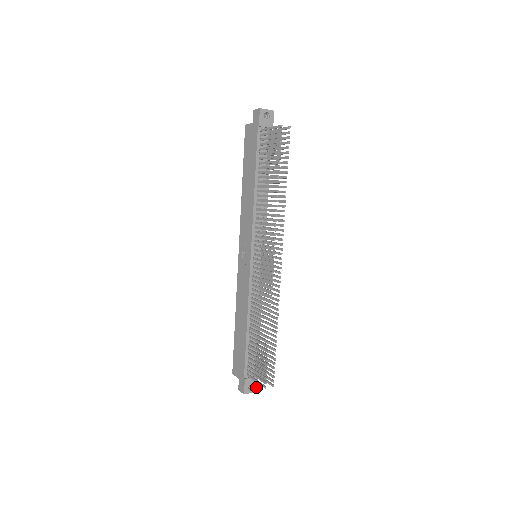
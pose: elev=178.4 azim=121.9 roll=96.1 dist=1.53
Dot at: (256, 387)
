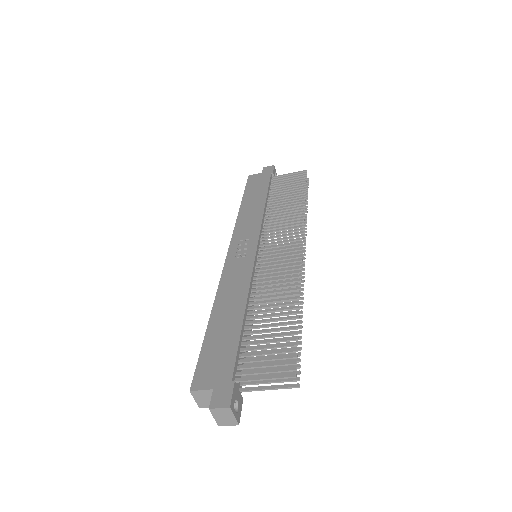
Dot at: (239, 414)
